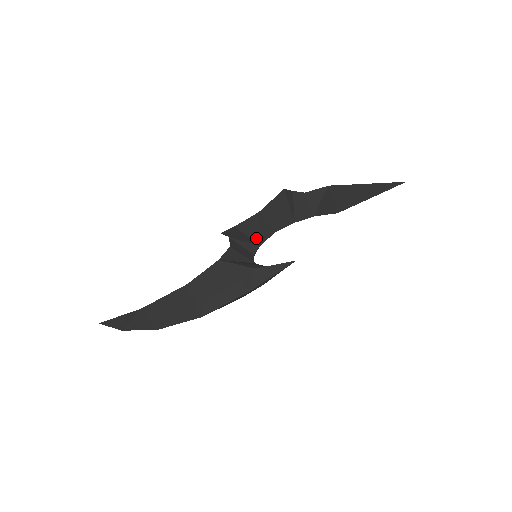
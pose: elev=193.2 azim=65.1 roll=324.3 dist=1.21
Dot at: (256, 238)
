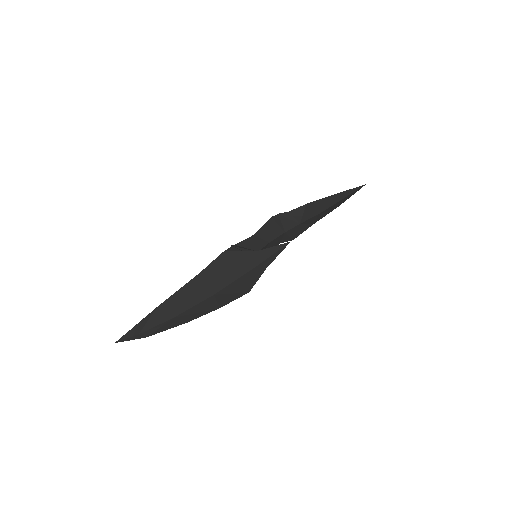
Dot at: (254, 248)
